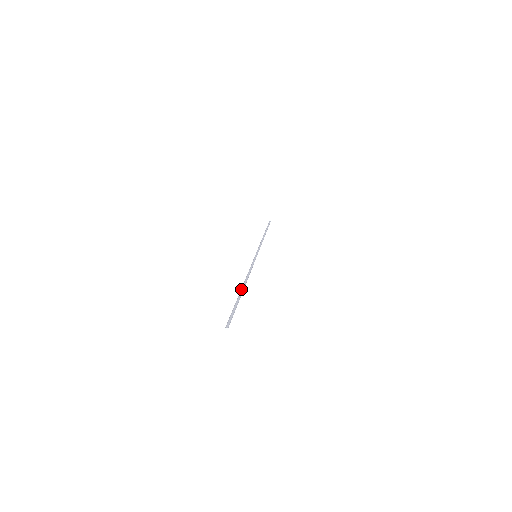
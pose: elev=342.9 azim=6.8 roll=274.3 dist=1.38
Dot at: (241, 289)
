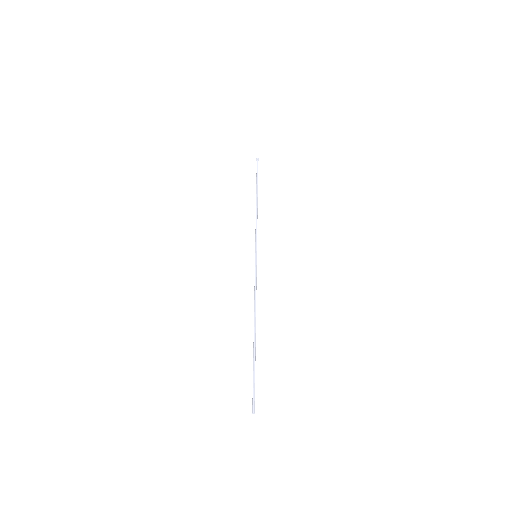
Dot at: (254, 336)
